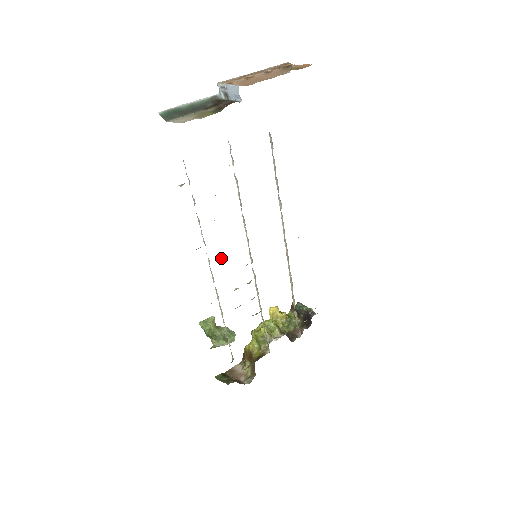
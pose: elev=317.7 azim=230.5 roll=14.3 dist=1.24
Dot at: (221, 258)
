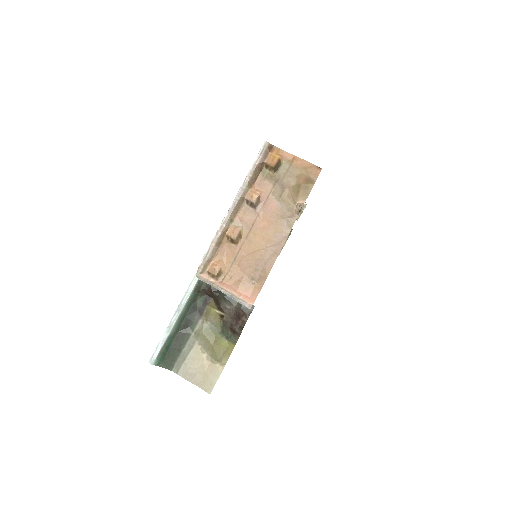
Dot at: occluded
